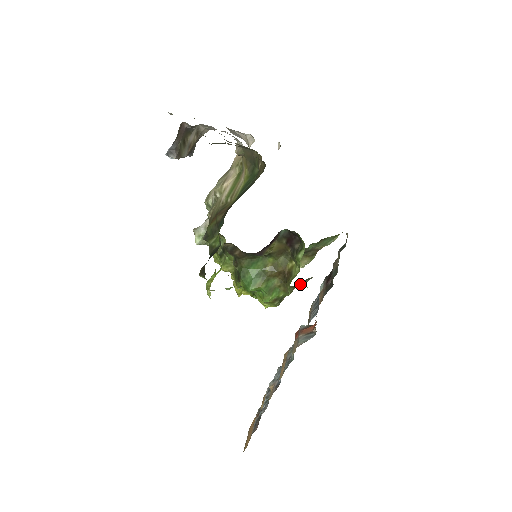
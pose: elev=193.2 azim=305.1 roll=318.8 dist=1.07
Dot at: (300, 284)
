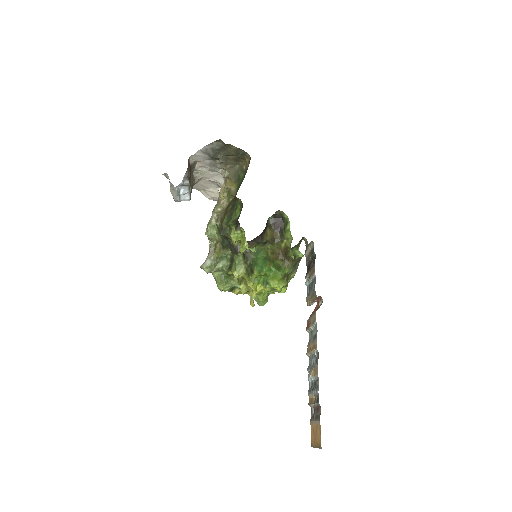
Dot at: (296, 253)
